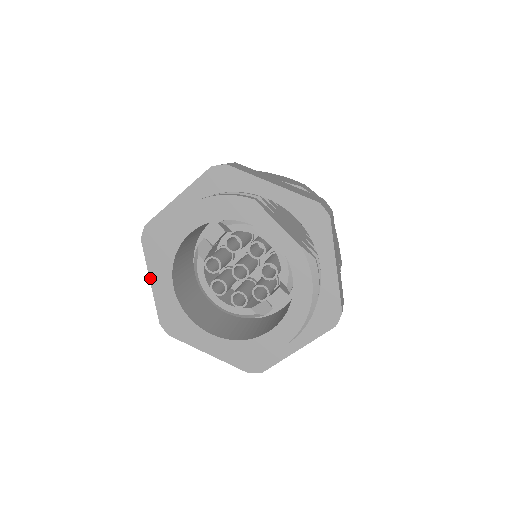
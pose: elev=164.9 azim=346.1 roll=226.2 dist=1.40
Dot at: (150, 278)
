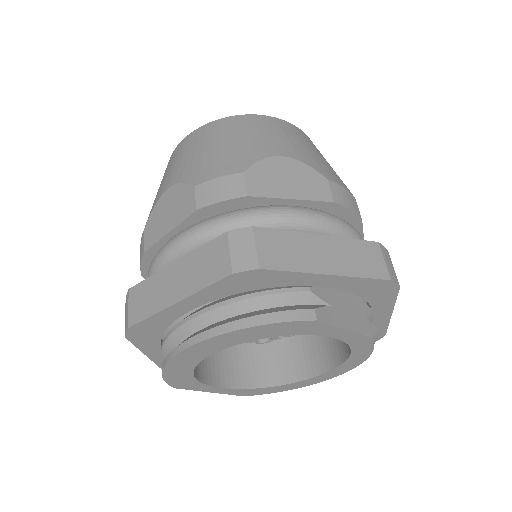
Dot at: (147, 356)
